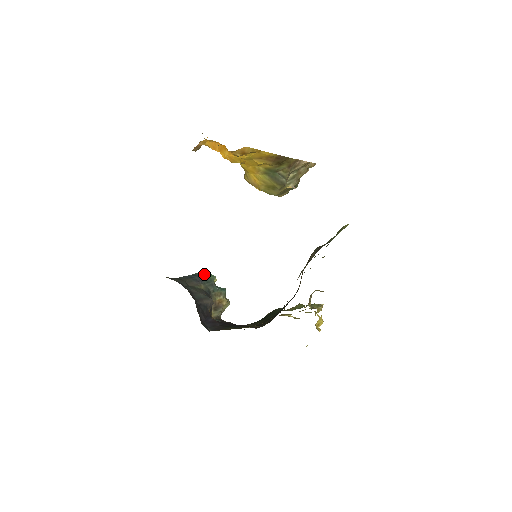
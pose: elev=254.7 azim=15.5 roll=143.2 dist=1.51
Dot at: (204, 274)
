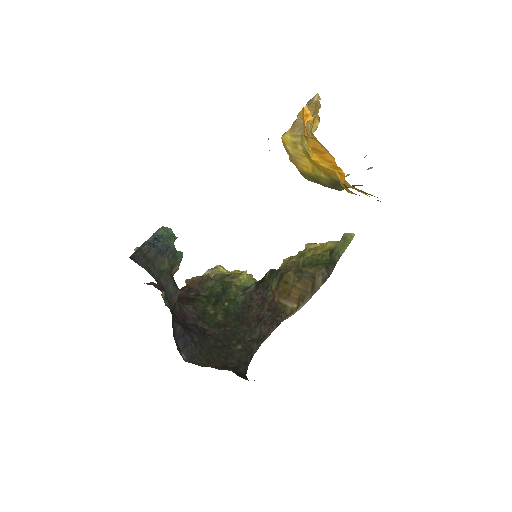
Dot at: (167, 236)
